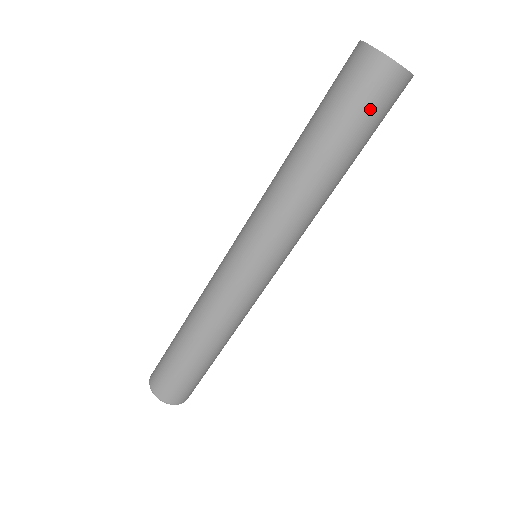
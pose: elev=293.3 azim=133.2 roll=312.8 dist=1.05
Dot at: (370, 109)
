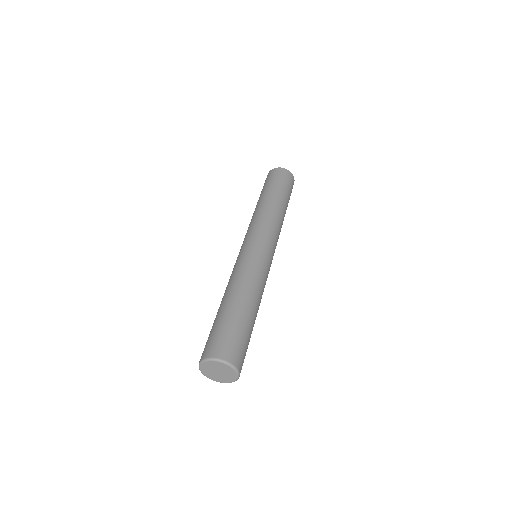
Dot at: (287, 184)
